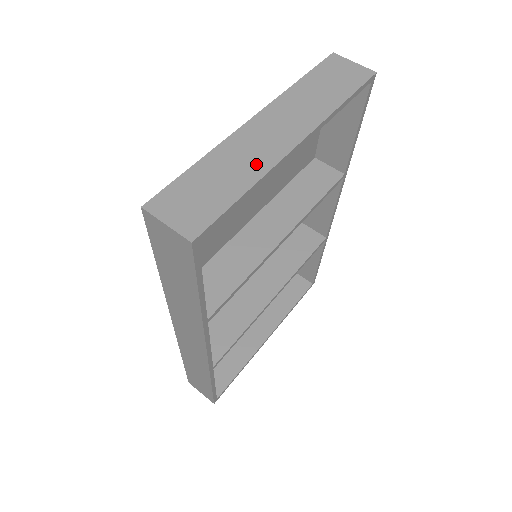
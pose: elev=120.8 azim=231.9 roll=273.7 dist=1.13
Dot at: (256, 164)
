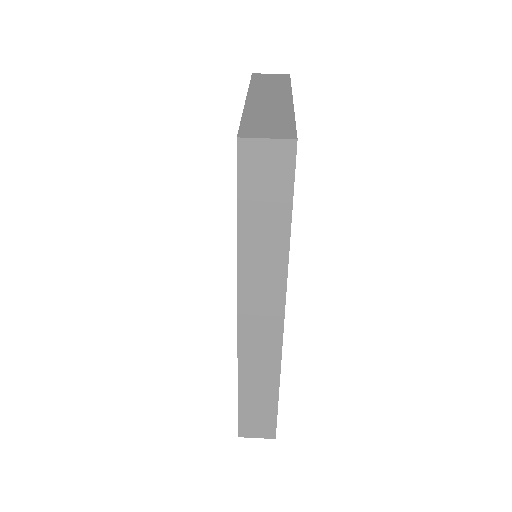
Dot at: (281, 109)
